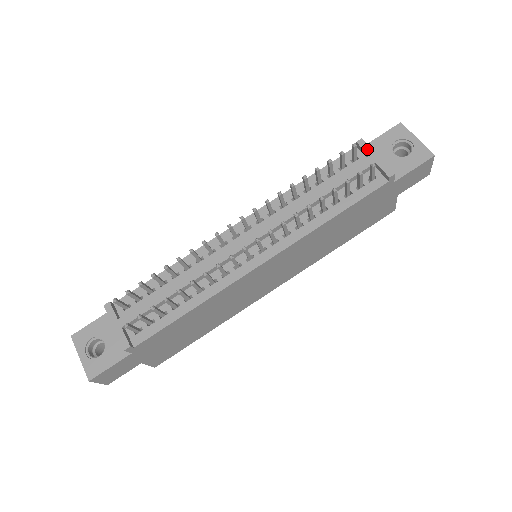
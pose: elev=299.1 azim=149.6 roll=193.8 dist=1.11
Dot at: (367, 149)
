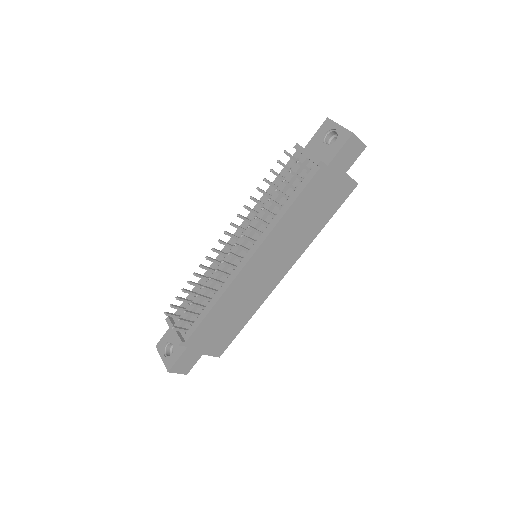
Dot at: (301, 150)
